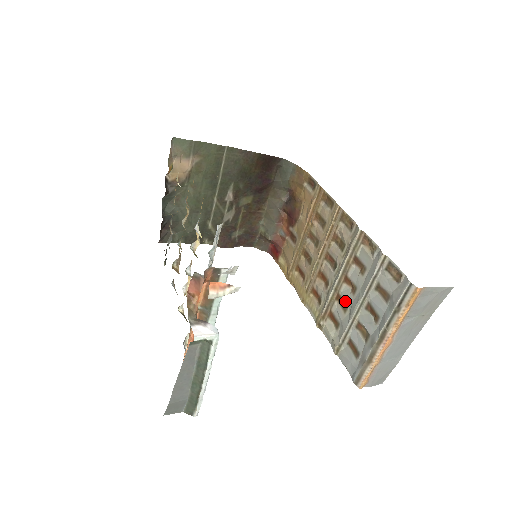
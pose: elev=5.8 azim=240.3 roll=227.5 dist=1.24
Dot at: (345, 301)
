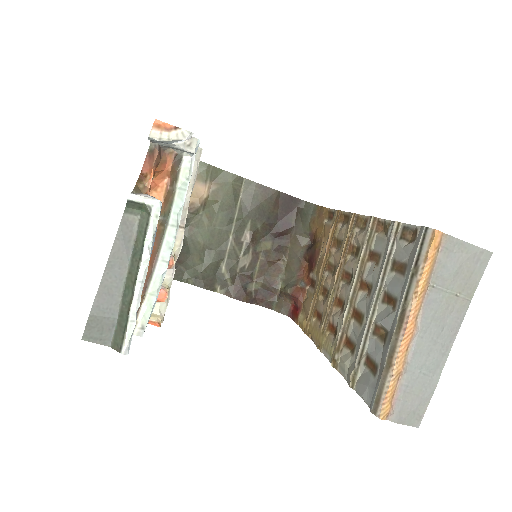
Dot at: (361, 311)
